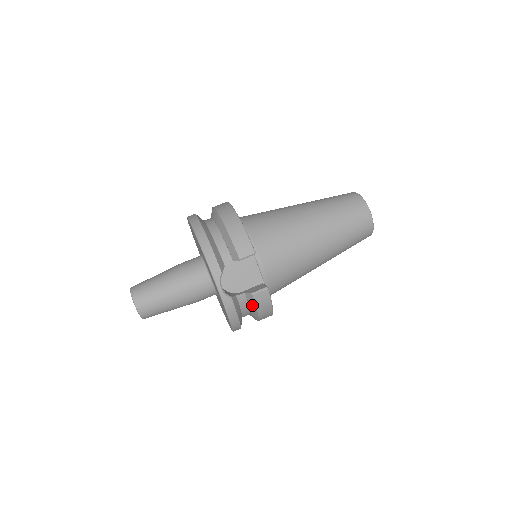
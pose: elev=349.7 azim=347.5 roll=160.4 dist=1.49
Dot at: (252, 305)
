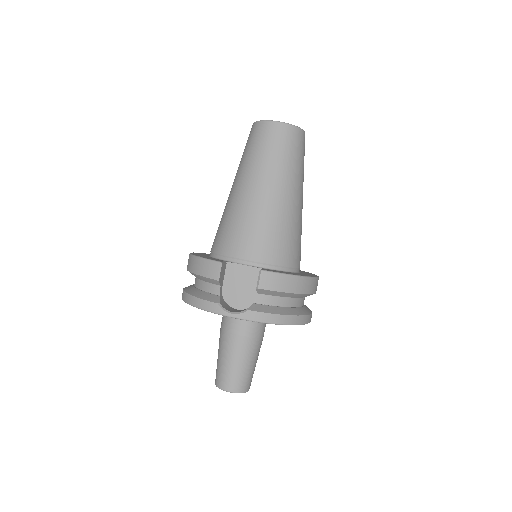
Dot at: (274, 294)
